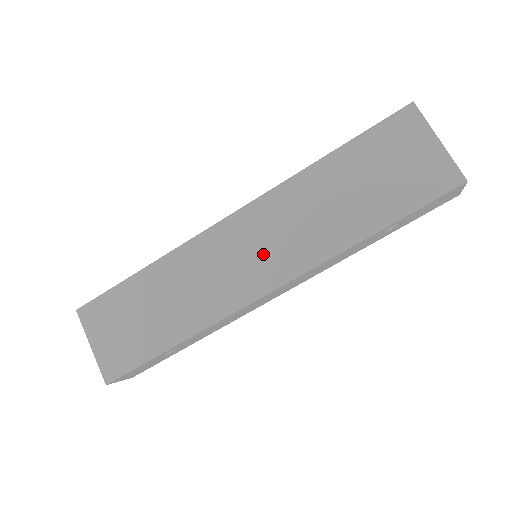
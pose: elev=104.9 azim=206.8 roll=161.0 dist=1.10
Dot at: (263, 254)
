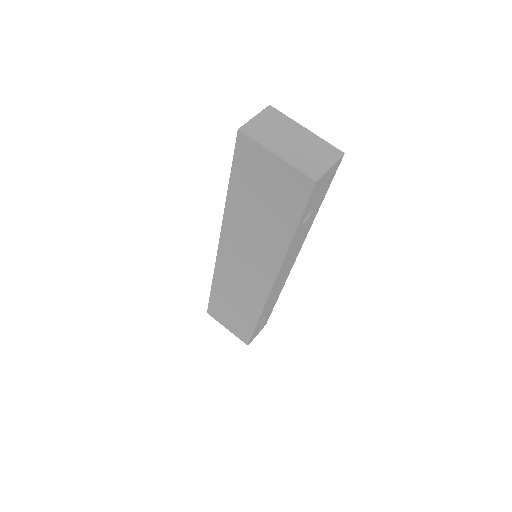
Dot at: (251, 267)
